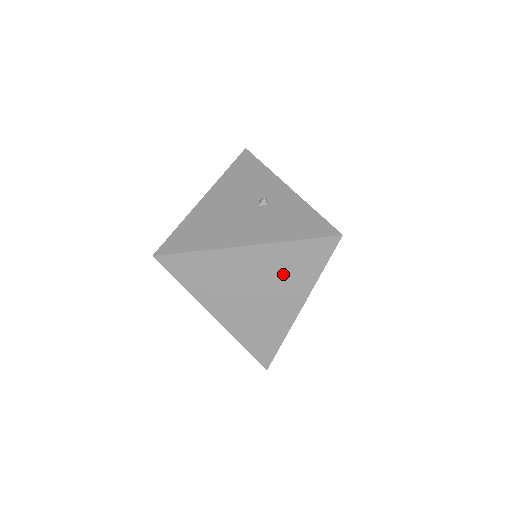
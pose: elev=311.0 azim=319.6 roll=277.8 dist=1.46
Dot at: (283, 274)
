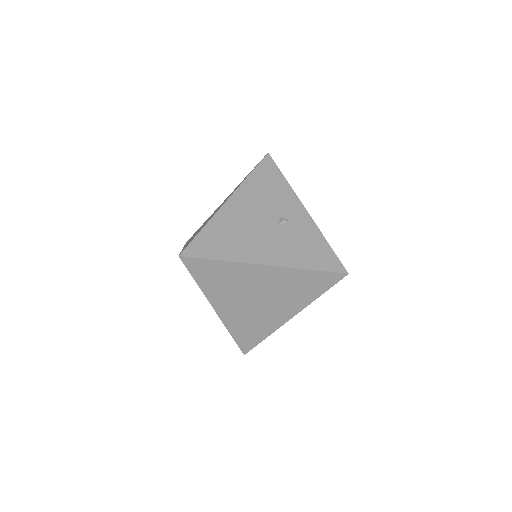
Dot at: (288, 291)
